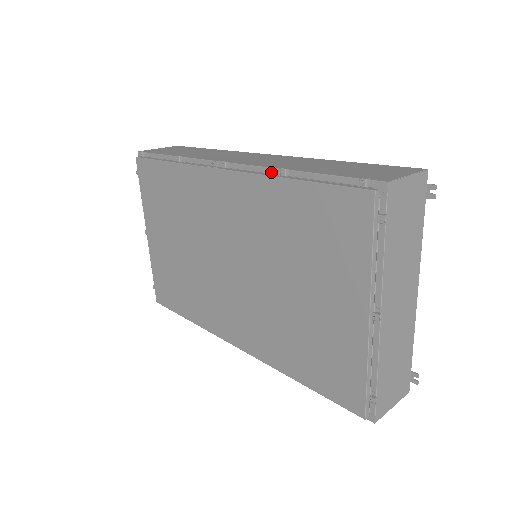
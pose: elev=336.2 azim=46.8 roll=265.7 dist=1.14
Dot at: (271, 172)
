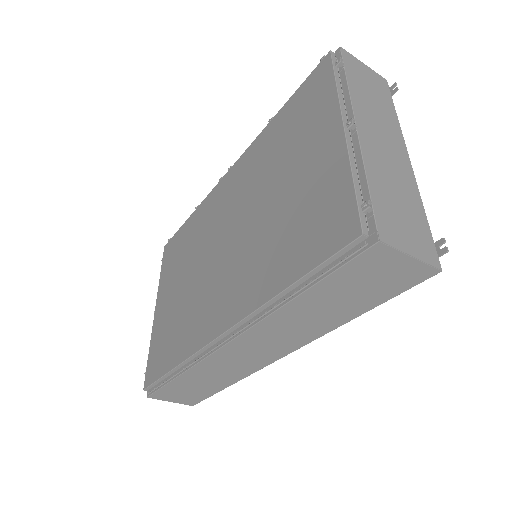
Dot at: occluded
